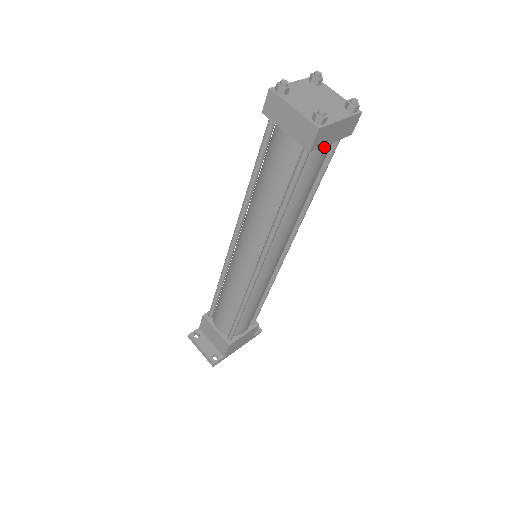
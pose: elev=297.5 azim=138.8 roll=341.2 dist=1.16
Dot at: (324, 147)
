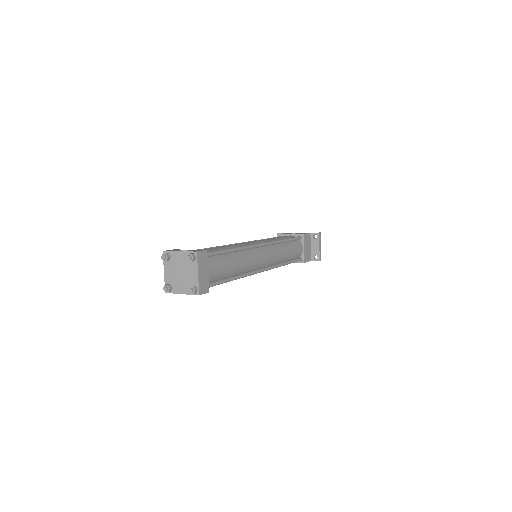
Dot at: occluded
